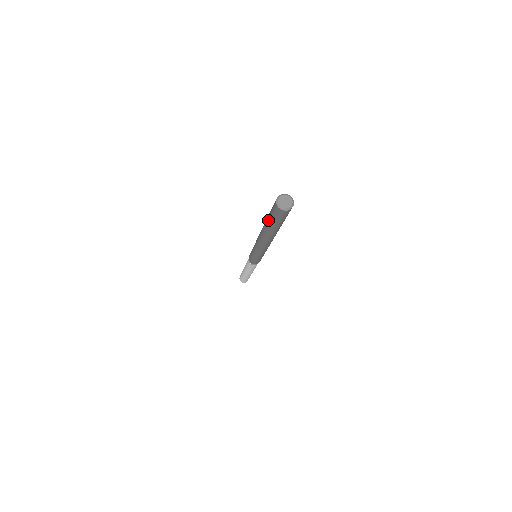
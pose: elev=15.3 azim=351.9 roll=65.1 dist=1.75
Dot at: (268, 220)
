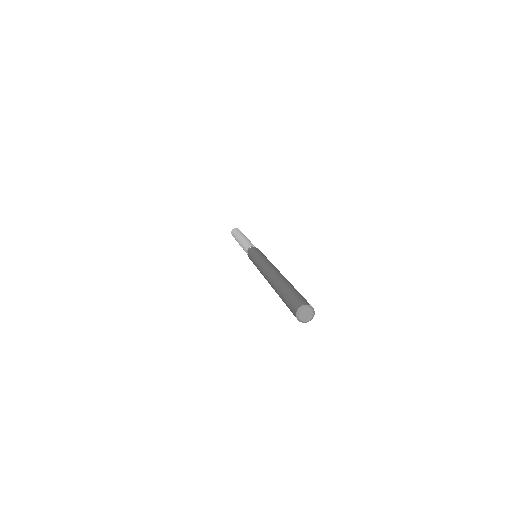
Dot at: occluded
